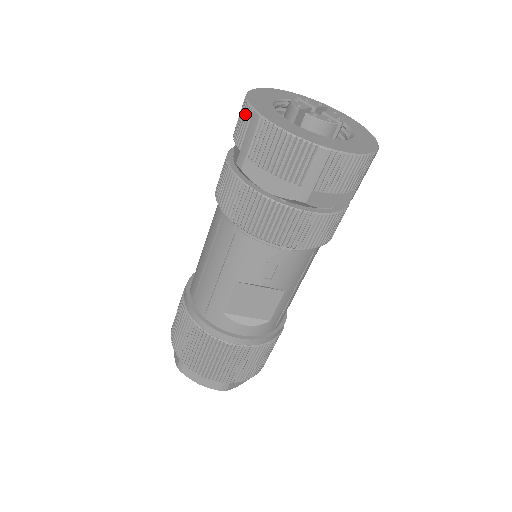
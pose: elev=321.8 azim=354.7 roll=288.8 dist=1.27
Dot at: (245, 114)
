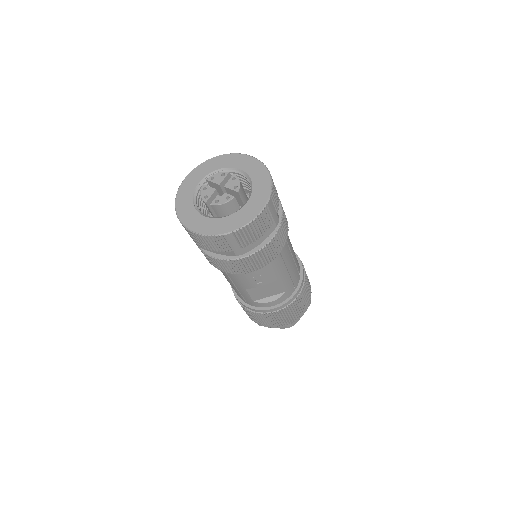
Dot at: occluded
